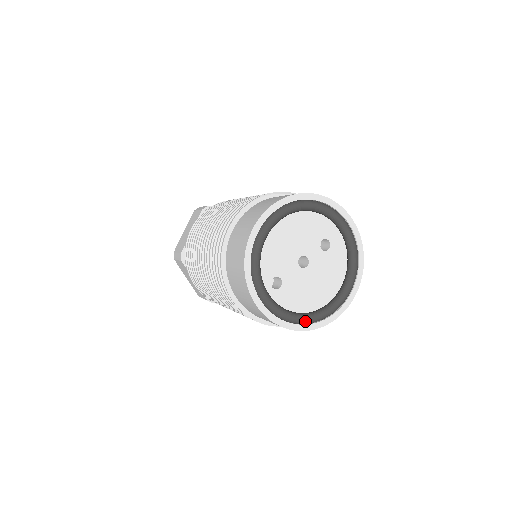
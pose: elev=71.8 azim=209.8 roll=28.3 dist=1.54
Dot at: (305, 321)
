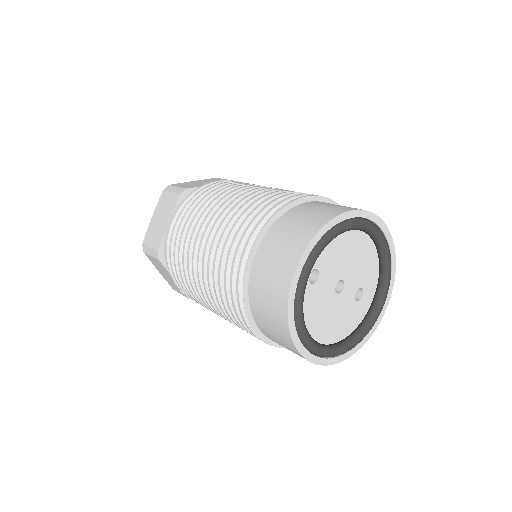
Dot at: (304, 335)
